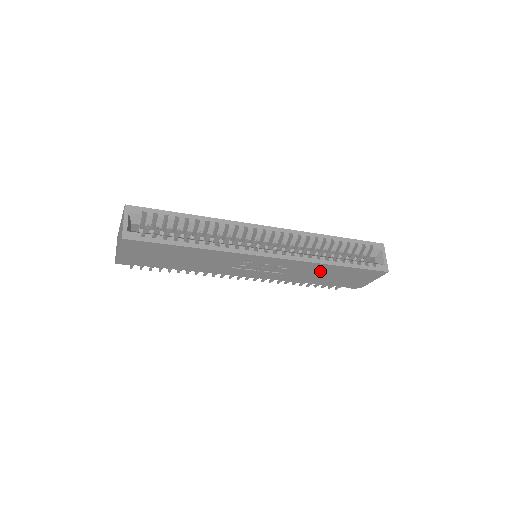
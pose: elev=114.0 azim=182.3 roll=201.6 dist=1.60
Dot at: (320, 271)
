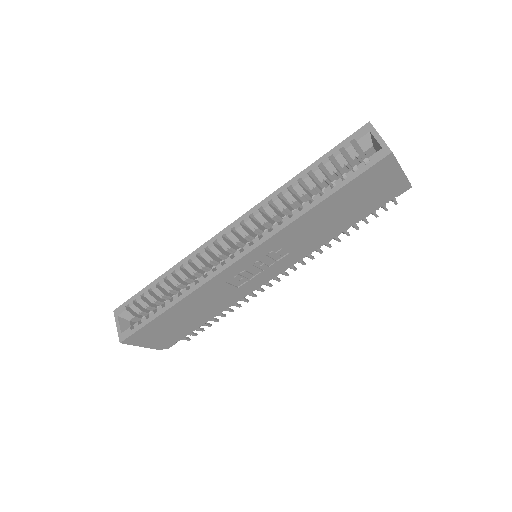
Dot at: (316, 221)
